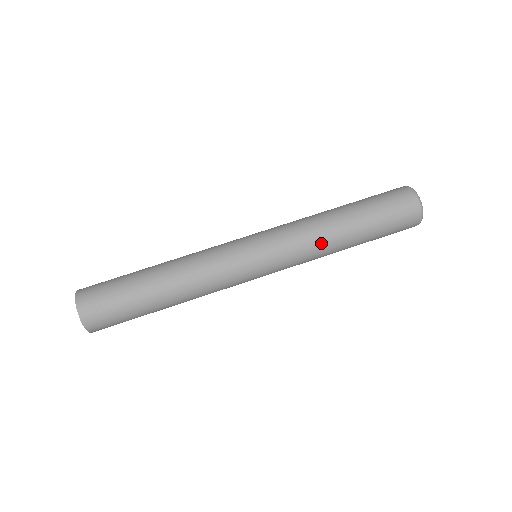
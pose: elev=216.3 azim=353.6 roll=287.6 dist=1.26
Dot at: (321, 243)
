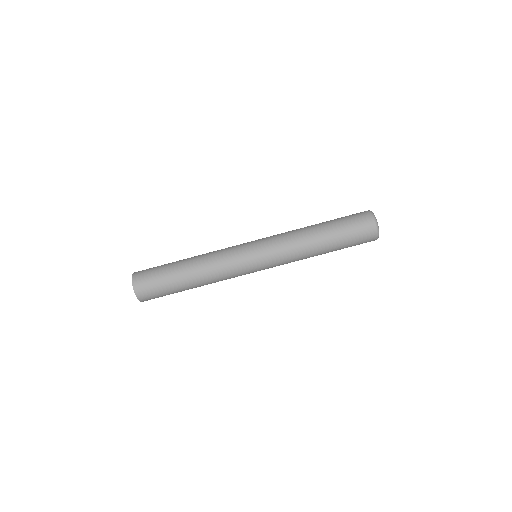
Dot at: (303, 258)
